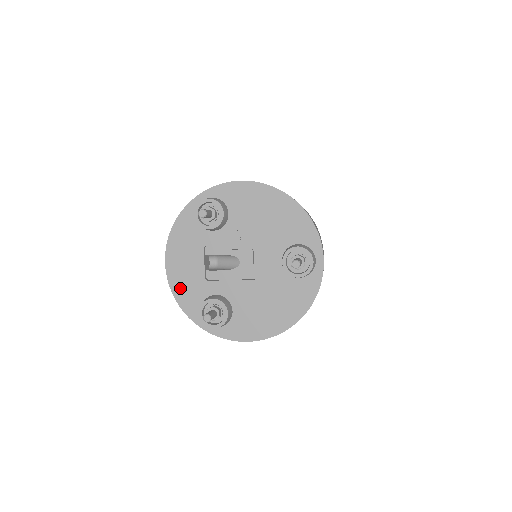
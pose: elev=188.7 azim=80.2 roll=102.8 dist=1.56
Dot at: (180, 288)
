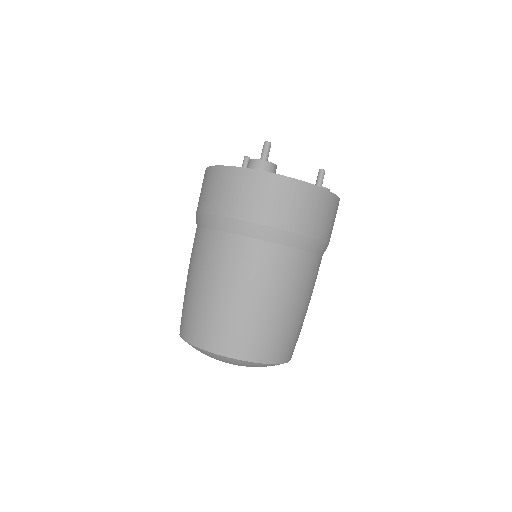
Dot at: occluded
